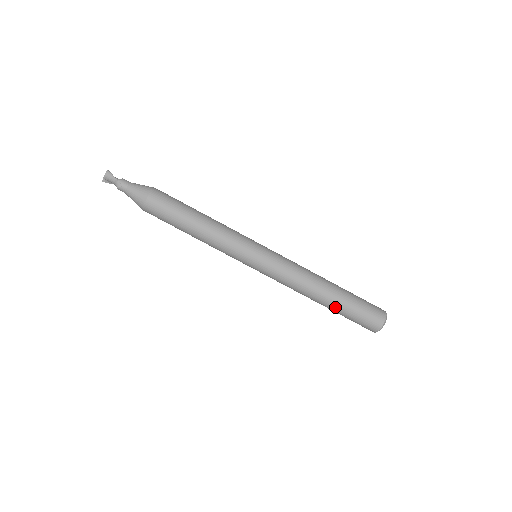
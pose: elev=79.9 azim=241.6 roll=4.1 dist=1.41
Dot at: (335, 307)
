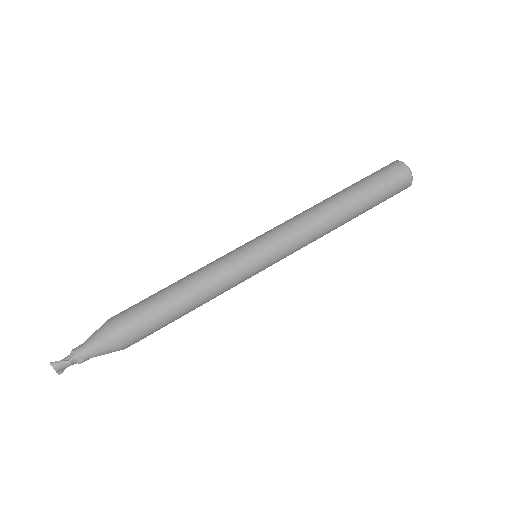
Dot at: (362, 211)
